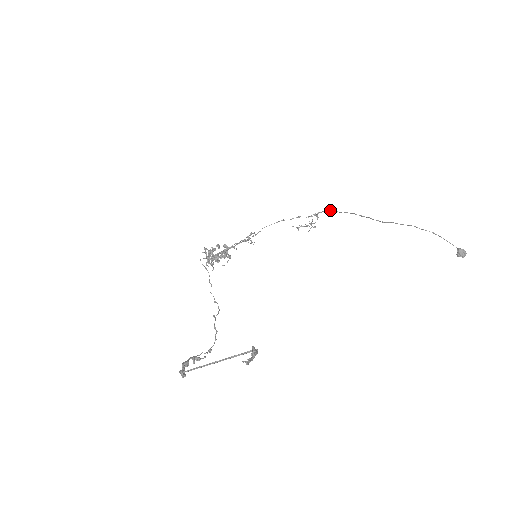
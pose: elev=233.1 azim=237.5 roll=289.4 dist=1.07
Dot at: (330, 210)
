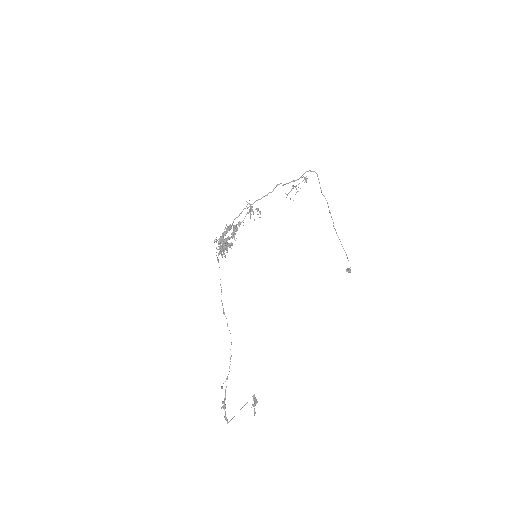
Dot at: (316, 173)
